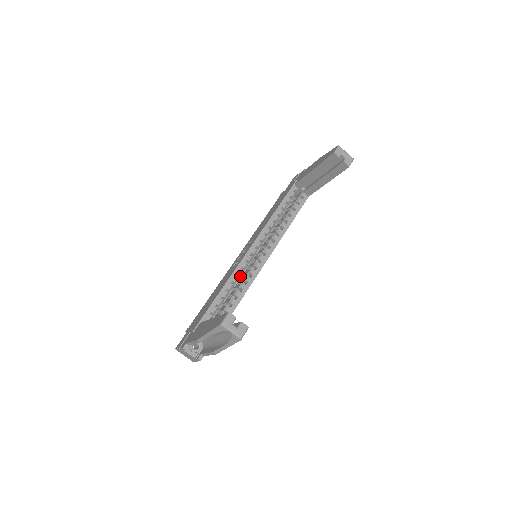
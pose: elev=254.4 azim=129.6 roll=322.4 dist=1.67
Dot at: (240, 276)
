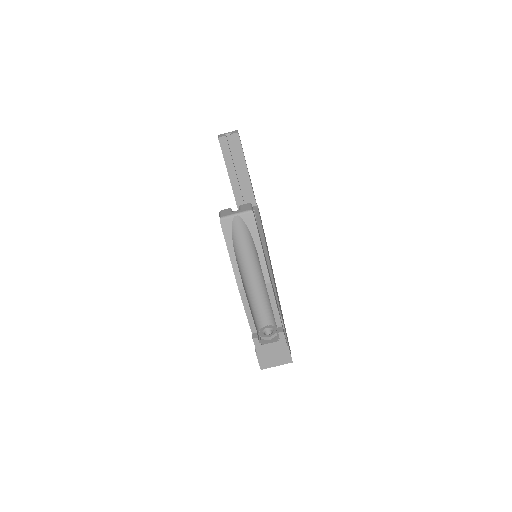
Dot at: occluded
